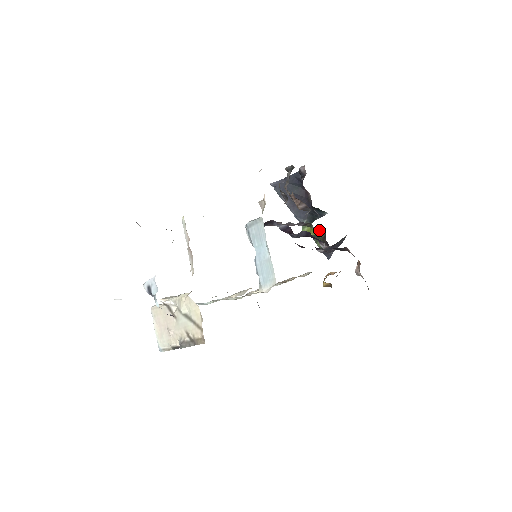
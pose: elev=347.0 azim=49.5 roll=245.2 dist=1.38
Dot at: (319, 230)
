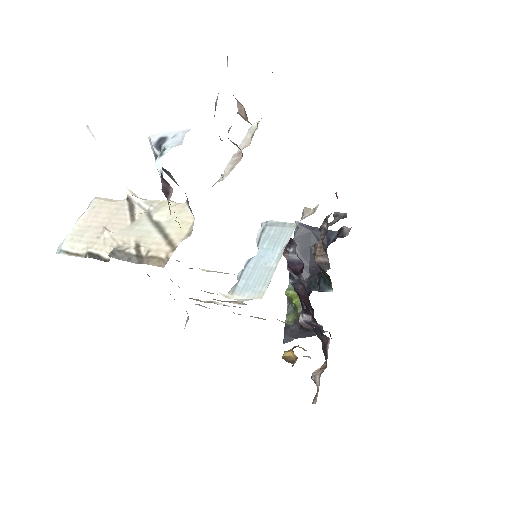
Dot at: occluded
